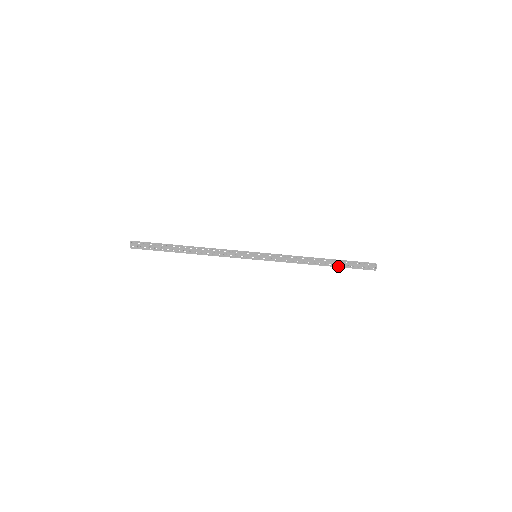
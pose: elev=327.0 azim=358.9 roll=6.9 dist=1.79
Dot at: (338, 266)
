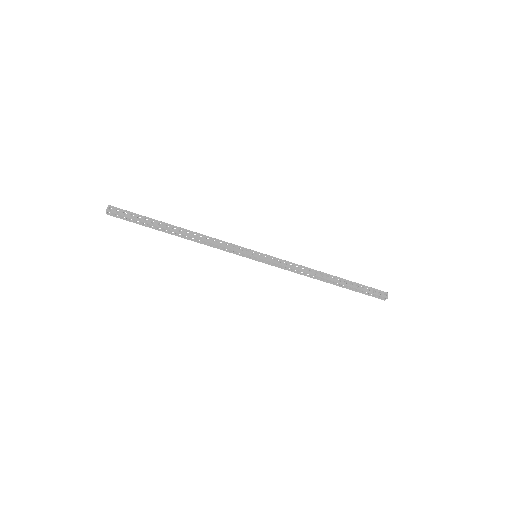
Dot at: (345, 287)
